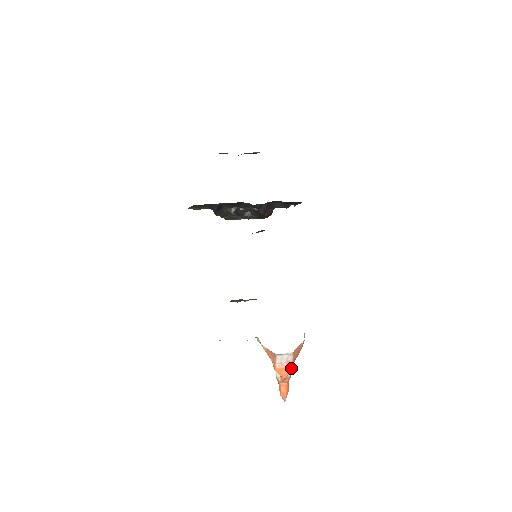
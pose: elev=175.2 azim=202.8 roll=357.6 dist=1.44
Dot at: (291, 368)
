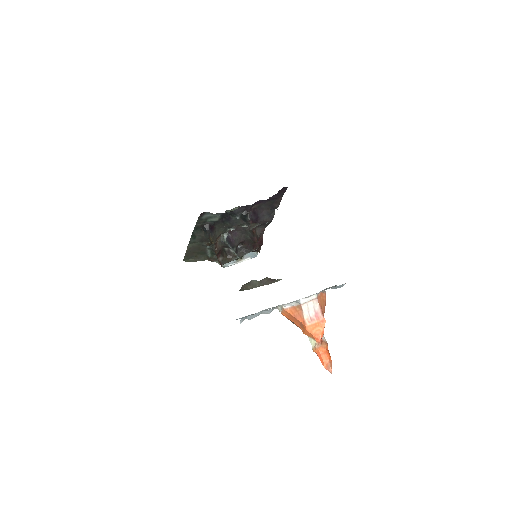
Dot at: (322, 321)
